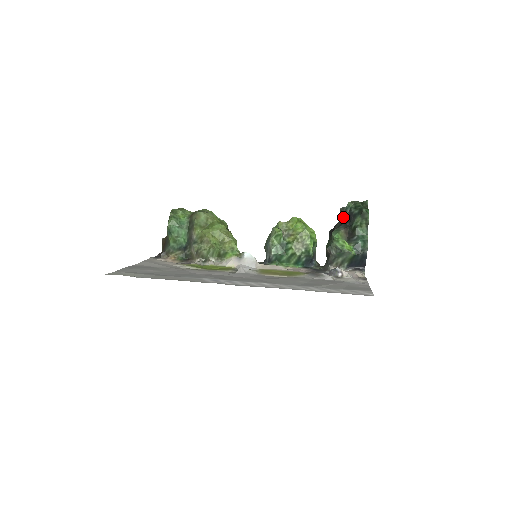
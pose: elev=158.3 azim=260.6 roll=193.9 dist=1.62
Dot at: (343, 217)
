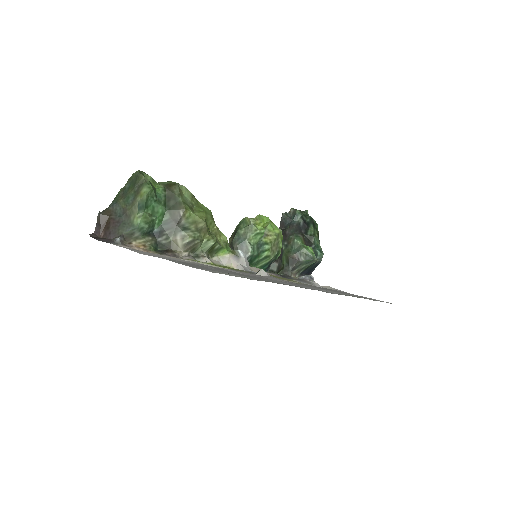
Dot at: (295, 223)
